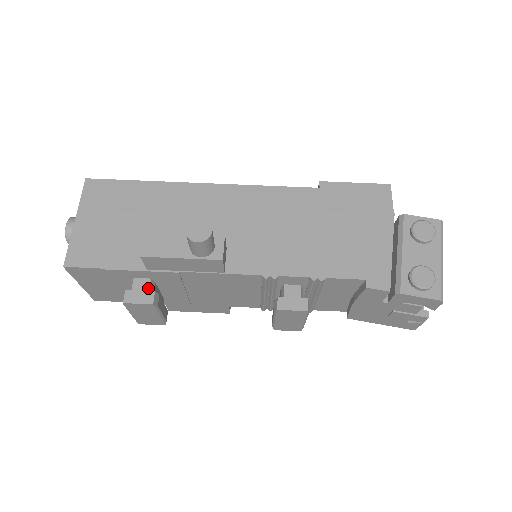
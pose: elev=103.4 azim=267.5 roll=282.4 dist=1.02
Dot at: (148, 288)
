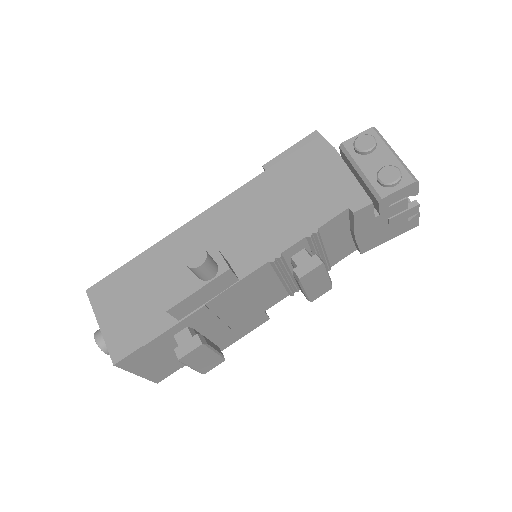
Dot at: (190, 335)
